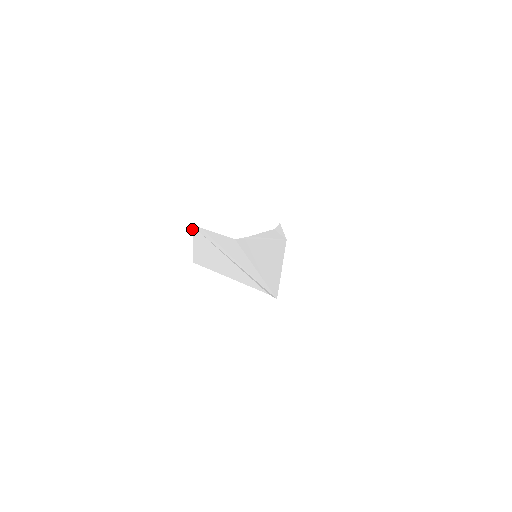
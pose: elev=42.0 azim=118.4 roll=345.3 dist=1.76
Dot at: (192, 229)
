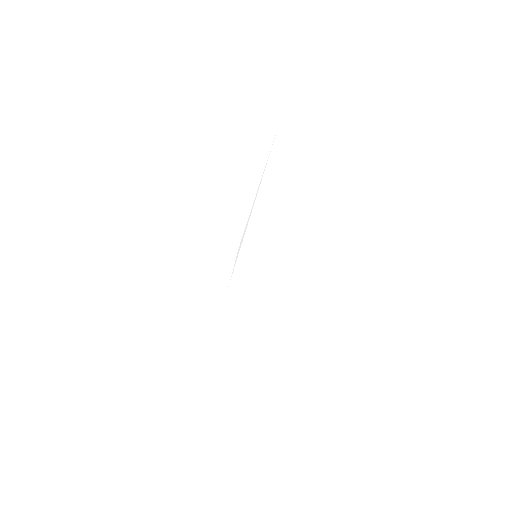
Dot at: occluded
